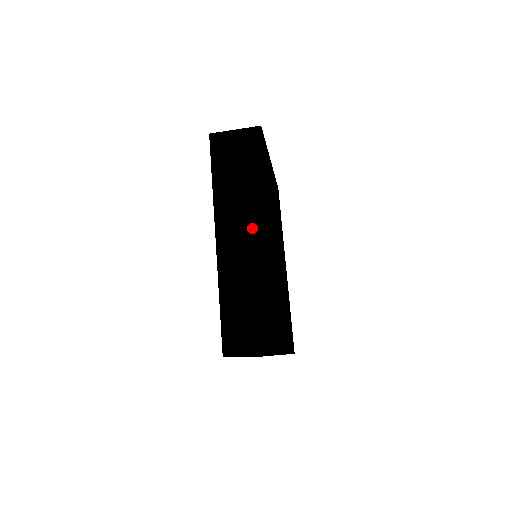
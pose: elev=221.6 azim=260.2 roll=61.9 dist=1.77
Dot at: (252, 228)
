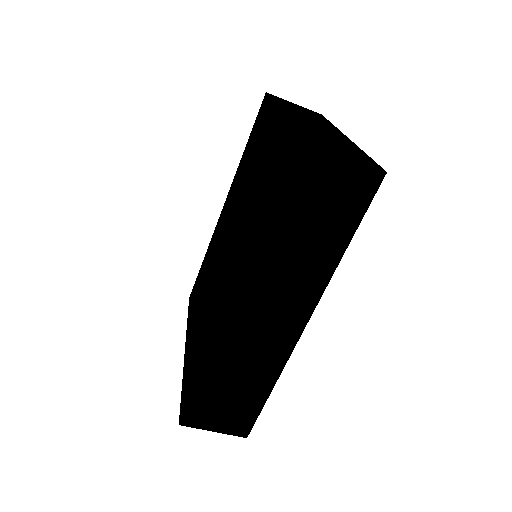
Dot at: (285, 313)
